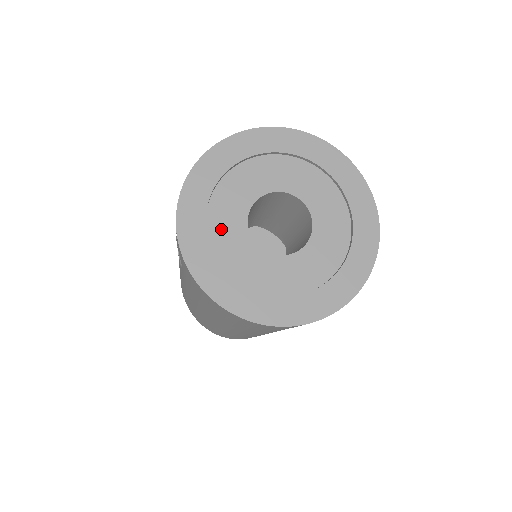
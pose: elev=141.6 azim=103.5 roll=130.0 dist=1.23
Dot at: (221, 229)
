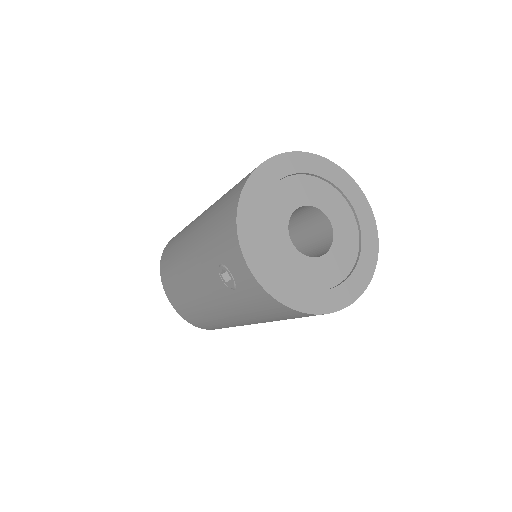
Dot at: (275, 251)
